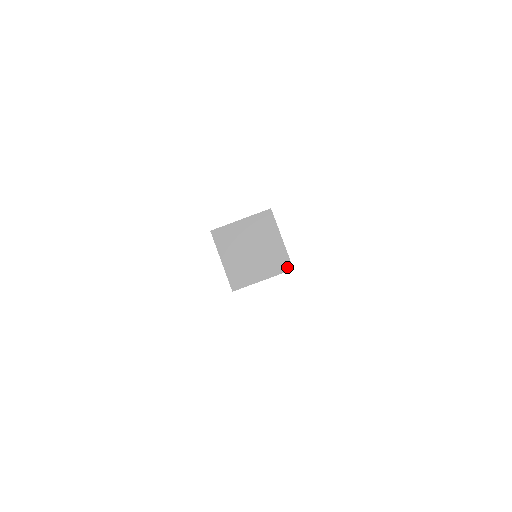
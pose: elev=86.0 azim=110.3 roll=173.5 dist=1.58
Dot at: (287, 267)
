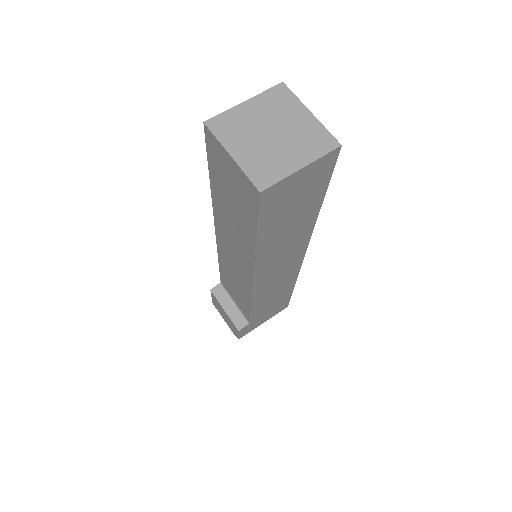
Dot at: (331, 144)
